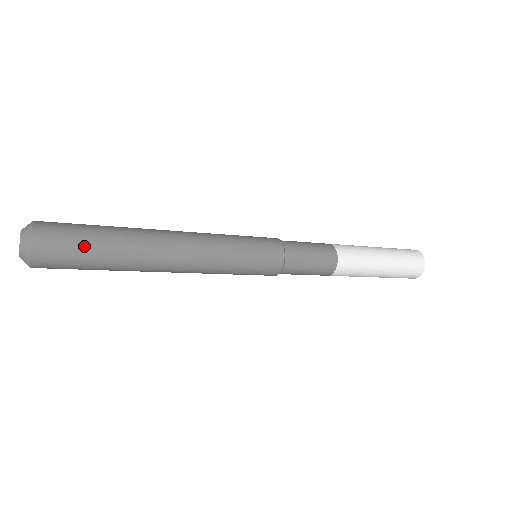
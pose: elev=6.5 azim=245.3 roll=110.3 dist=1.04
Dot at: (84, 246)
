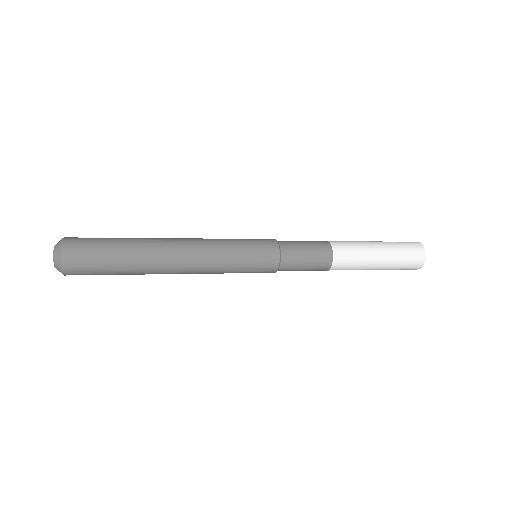
Dot at: (103, 254)
